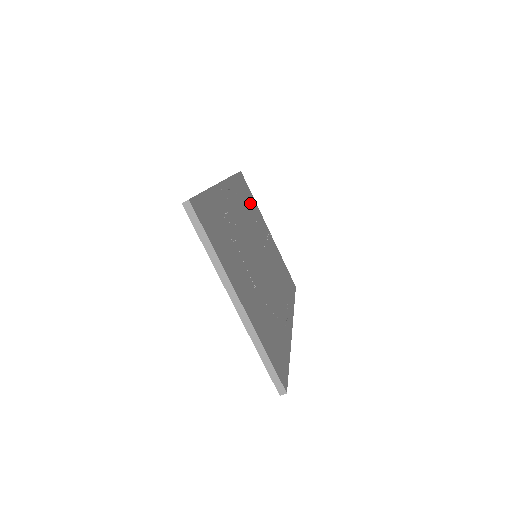
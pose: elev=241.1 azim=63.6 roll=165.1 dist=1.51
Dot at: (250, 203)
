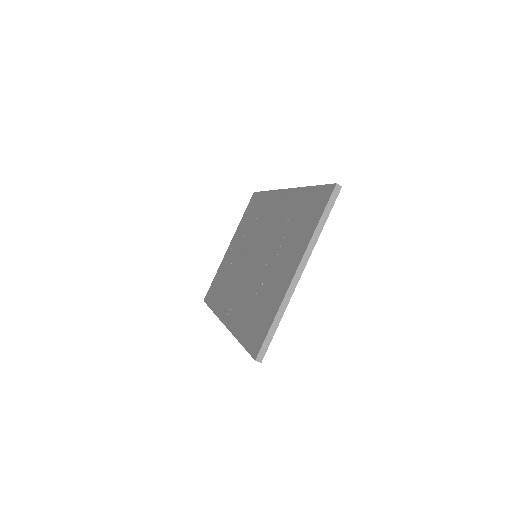
Dot at: occluded
